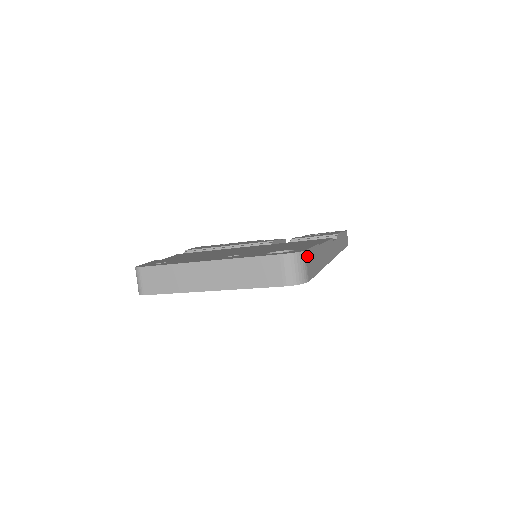
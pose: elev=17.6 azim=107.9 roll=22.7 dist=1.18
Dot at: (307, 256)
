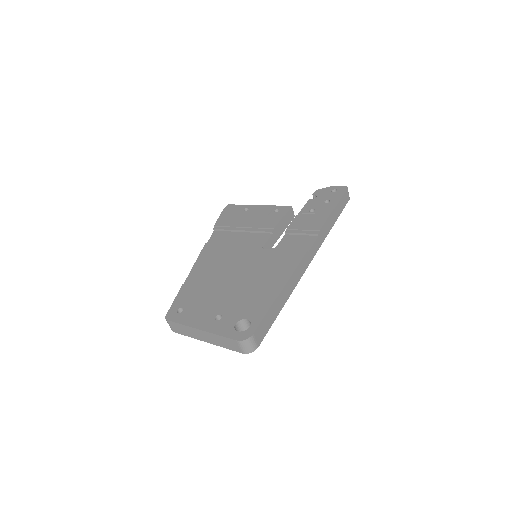
Dot at: (256, 334)
